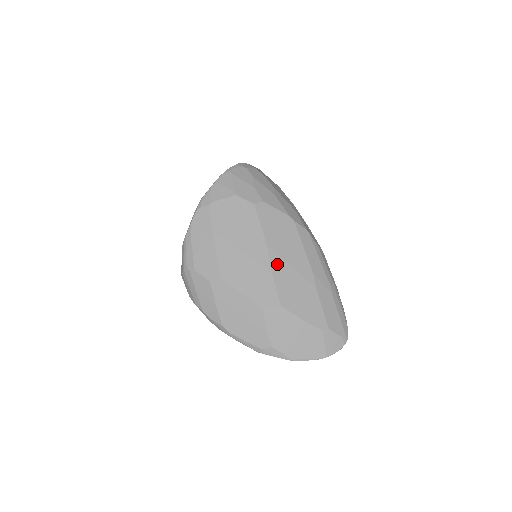
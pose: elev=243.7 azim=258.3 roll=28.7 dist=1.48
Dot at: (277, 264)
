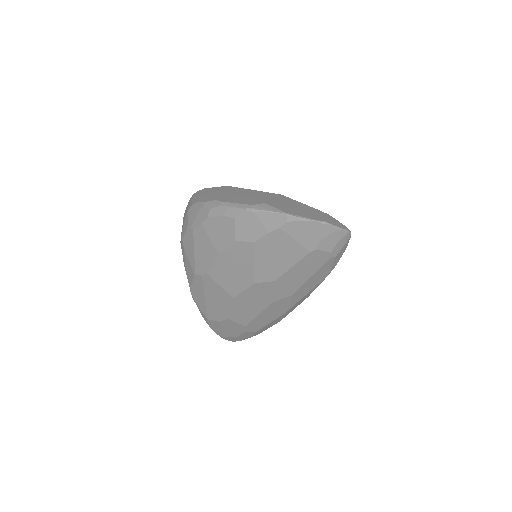
Dot at: occluded
